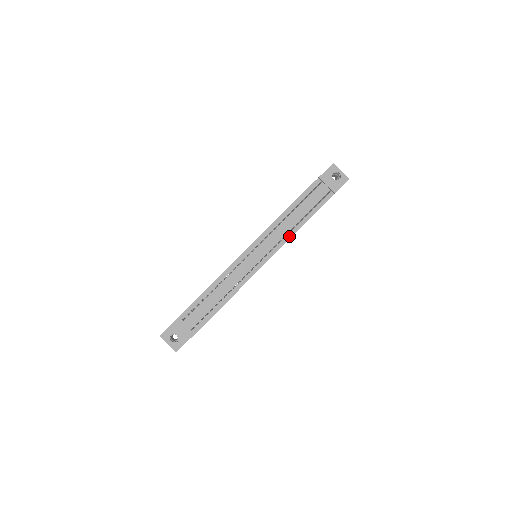
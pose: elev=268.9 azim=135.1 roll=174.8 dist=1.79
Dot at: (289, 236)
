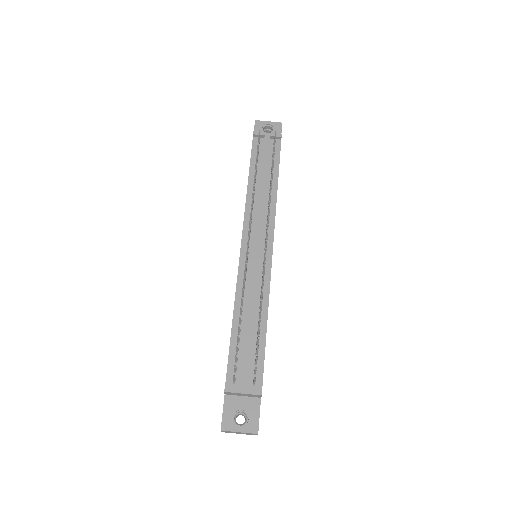
Dot at: (273, 205)
